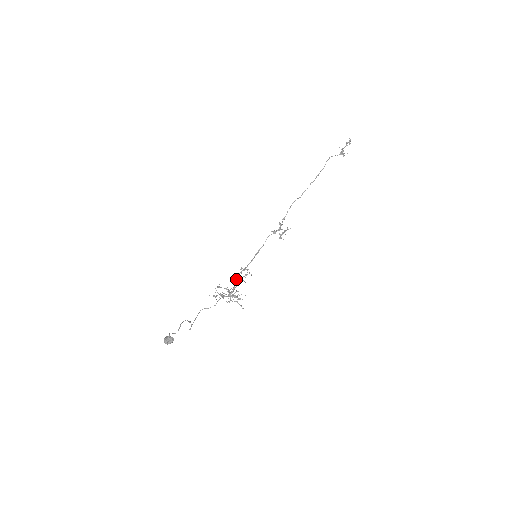
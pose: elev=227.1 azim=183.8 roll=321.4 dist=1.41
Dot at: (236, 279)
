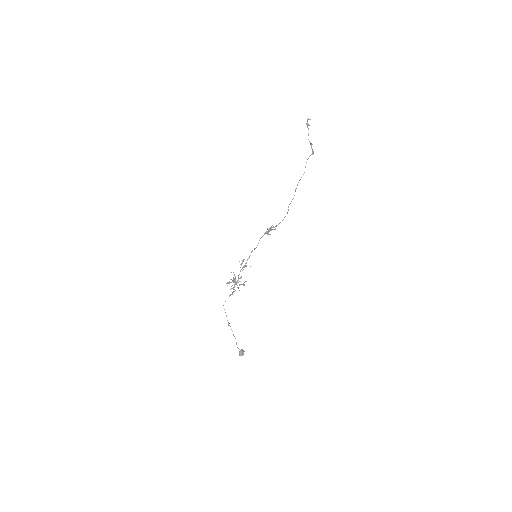
Dot at: occluded
